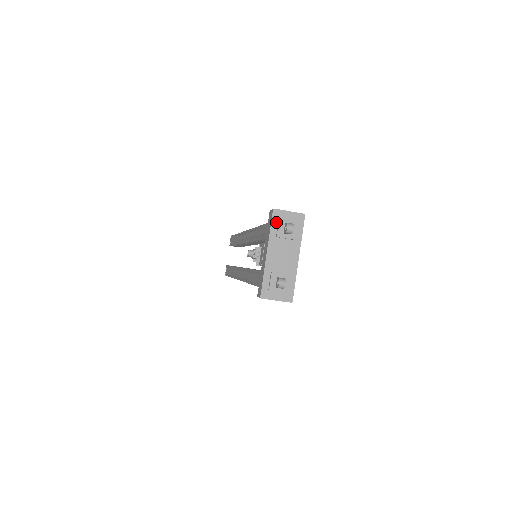
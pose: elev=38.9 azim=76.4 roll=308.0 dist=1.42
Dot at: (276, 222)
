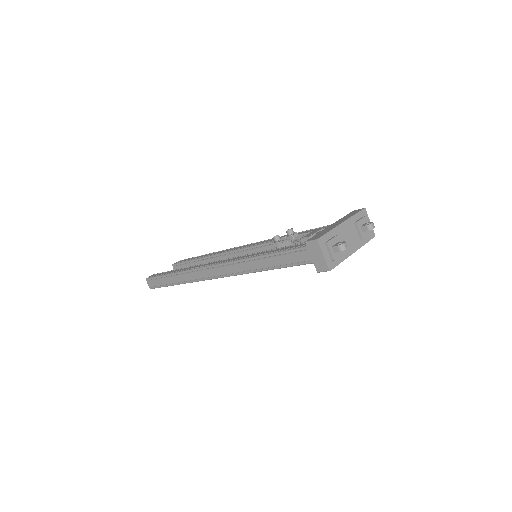
Dot at: (360, 216)
